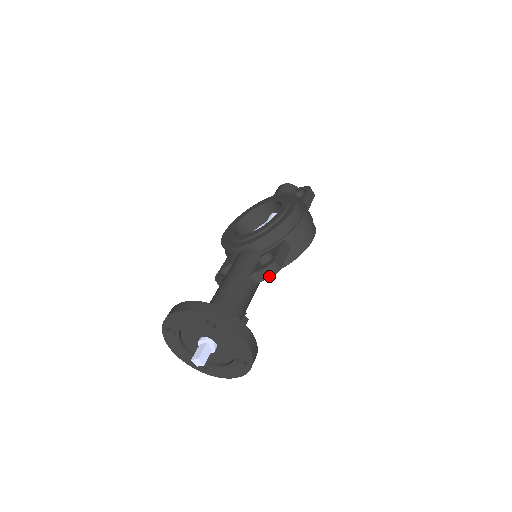
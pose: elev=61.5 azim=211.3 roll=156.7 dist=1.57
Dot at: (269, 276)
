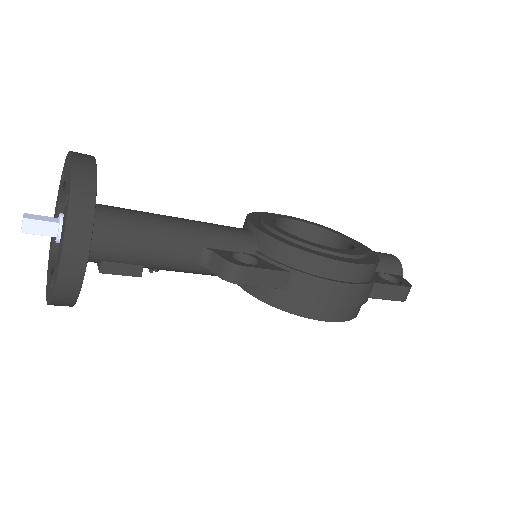
Dot at: (219, 273)
